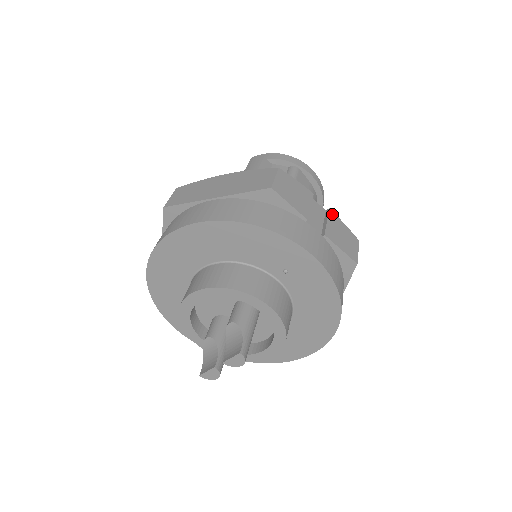
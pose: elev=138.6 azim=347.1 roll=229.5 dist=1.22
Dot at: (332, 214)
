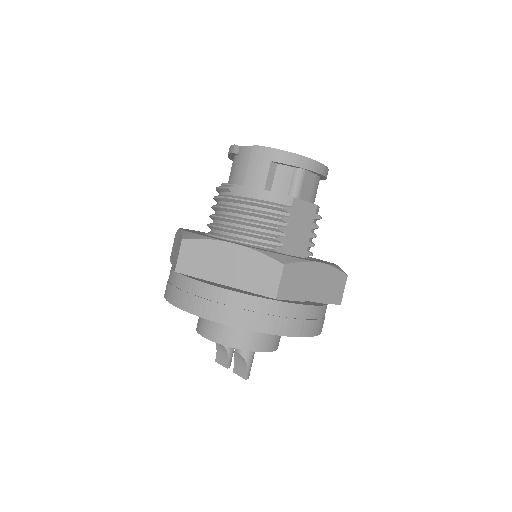
Dot at: (328, 269)
